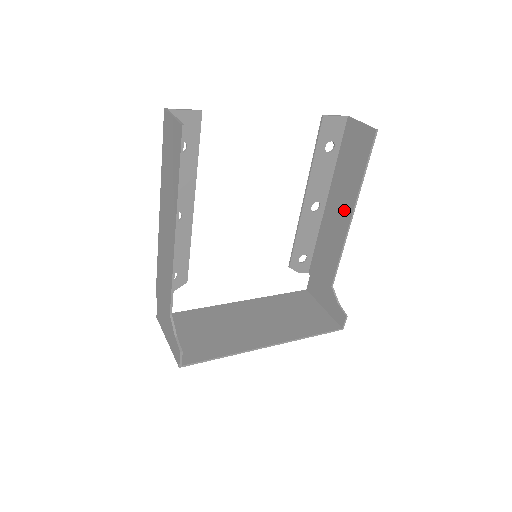
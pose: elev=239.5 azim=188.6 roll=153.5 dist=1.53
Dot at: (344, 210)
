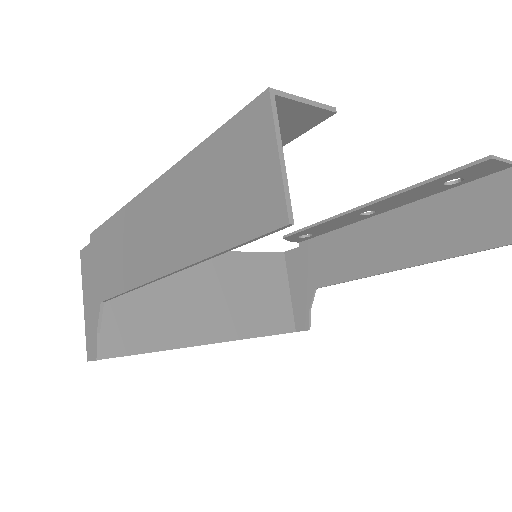
Dot at: (398, 252)
